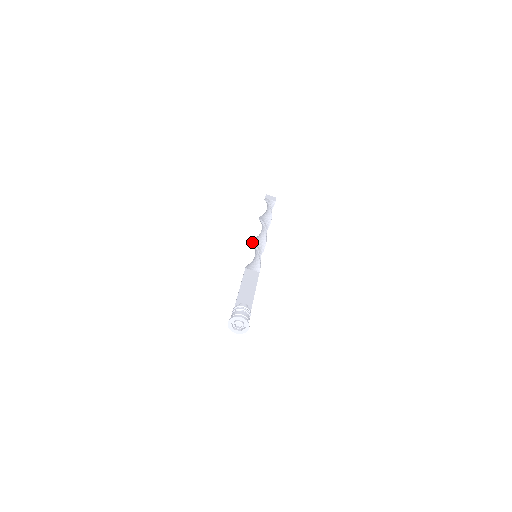
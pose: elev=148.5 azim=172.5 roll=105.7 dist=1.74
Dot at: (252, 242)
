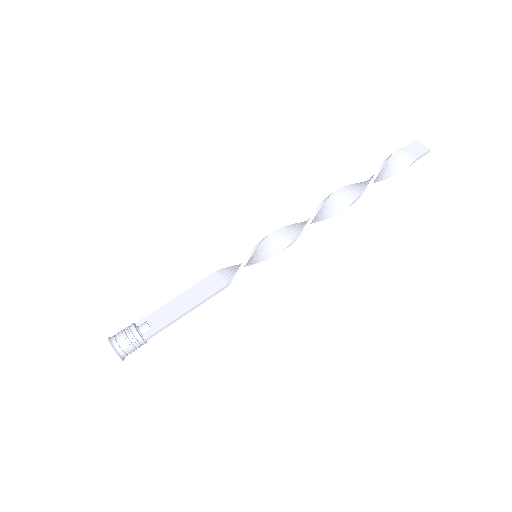
Dot at: (276, 230)
